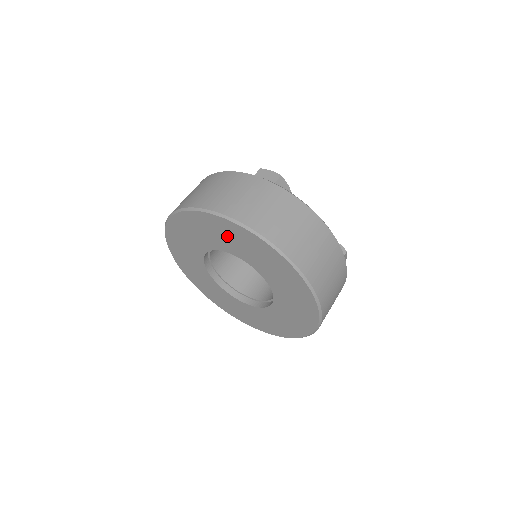
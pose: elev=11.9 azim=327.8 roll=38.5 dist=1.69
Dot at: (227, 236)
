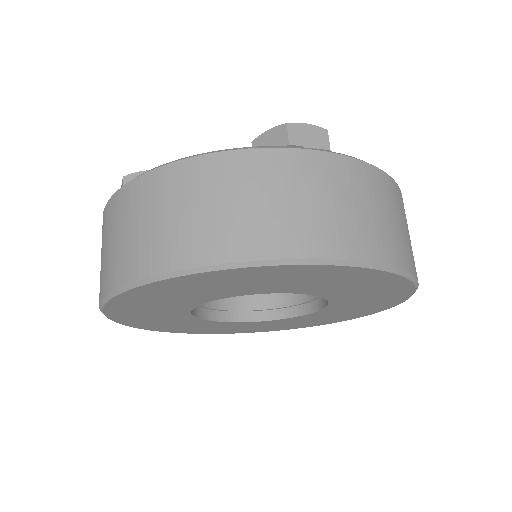
Dot at: (147, 310)
